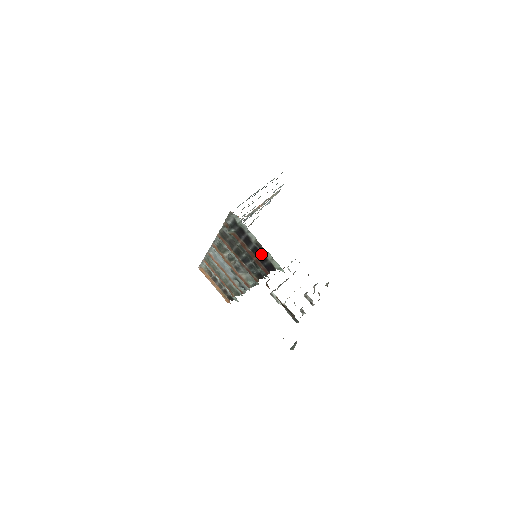
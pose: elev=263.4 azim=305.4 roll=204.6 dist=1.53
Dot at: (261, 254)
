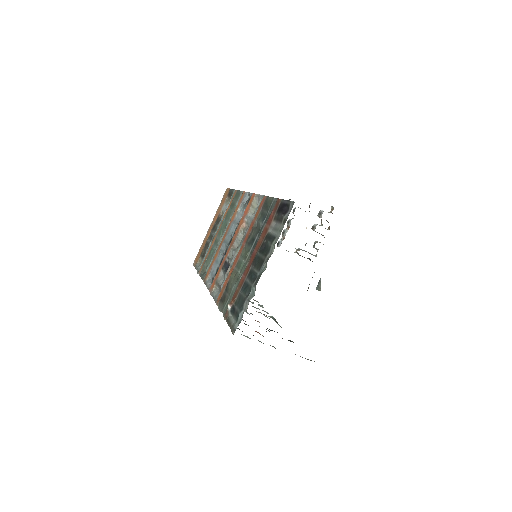
Dot at: occluded
